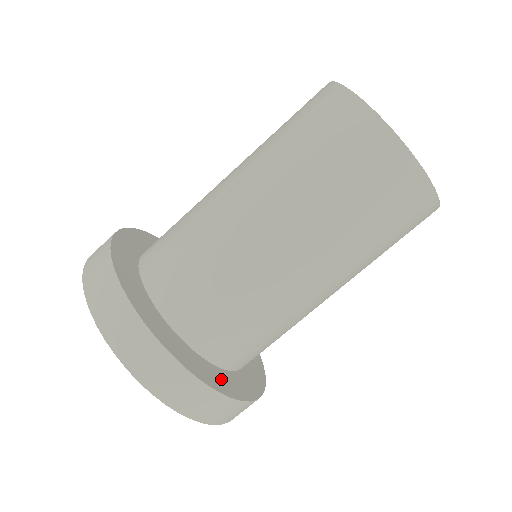
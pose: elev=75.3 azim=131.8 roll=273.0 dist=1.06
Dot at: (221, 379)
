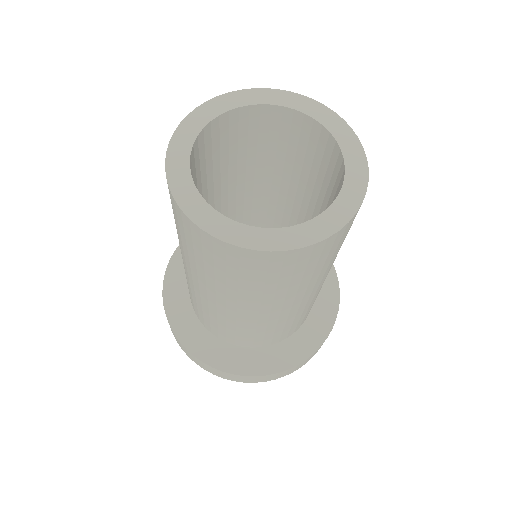
Dot at: (318, 323)
